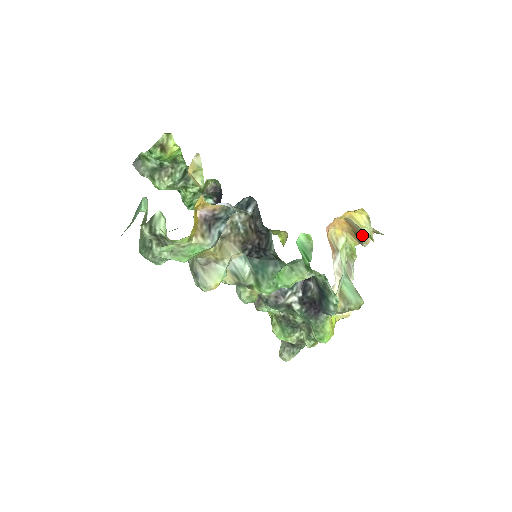
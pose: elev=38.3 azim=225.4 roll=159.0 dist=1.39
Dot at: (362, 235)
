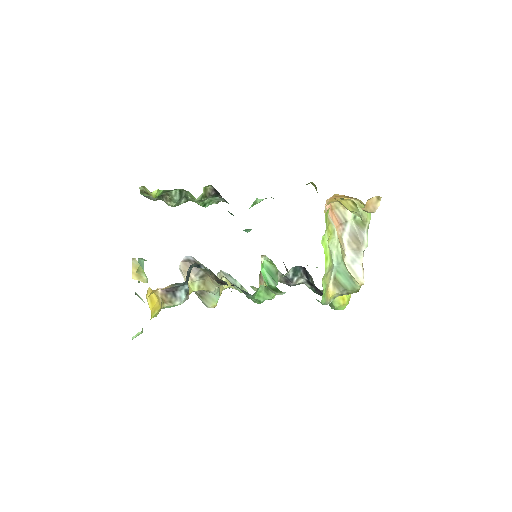
Dot at: (363, 208)
